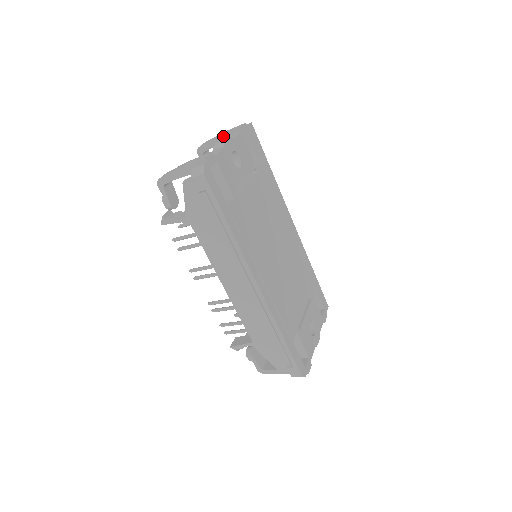
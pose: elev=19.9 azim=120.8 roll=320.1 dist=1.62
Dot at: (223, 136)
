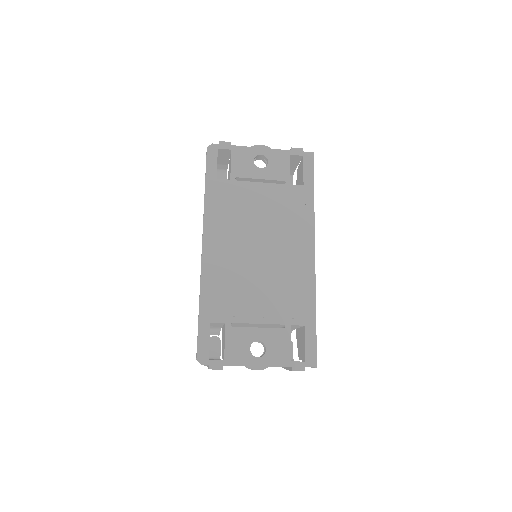
Dot at: occluded
